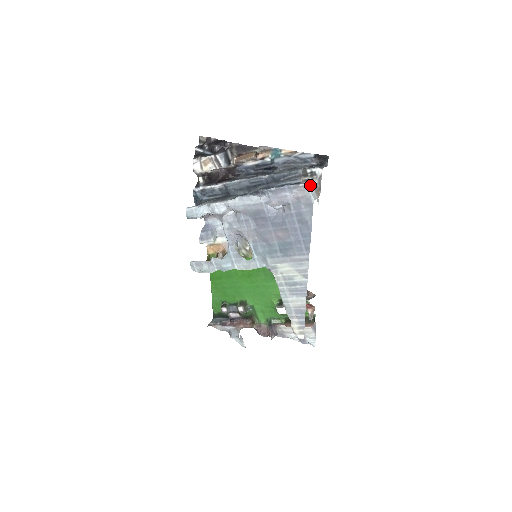
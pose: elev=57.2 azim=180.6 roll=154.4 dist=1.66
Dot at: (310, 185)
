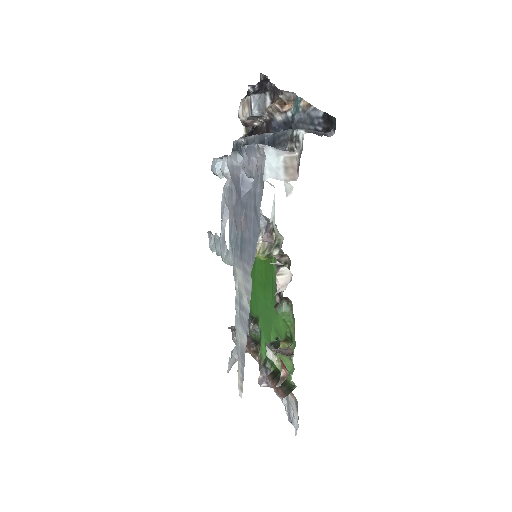
Dot at: (274, 151)
